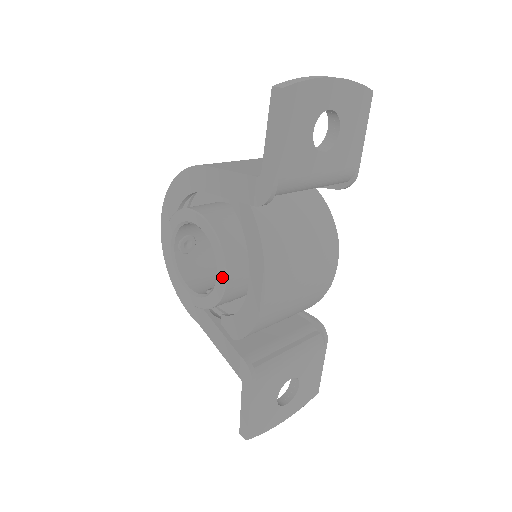
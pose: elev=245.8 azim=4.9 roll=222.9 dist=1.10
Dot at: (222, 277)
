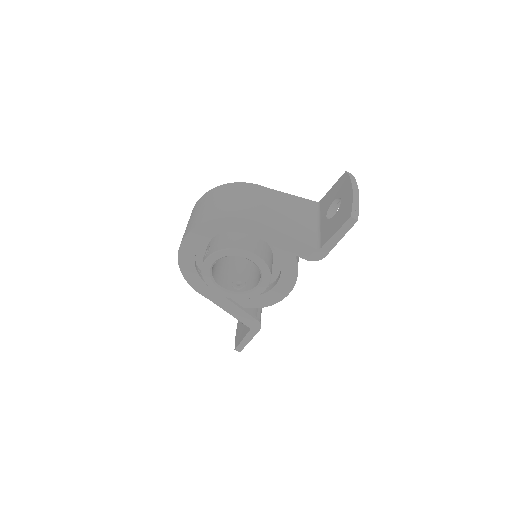
Dot at: (264, 288)
